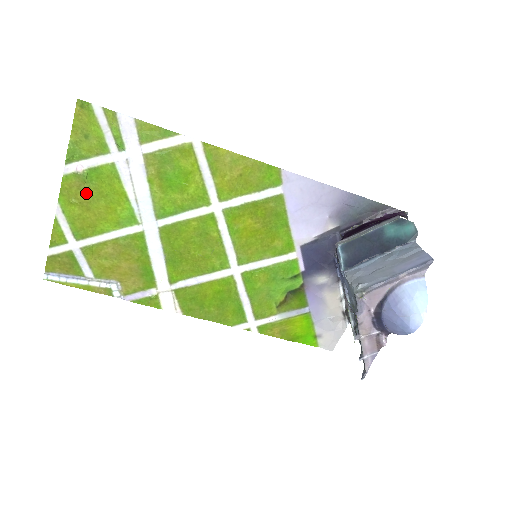
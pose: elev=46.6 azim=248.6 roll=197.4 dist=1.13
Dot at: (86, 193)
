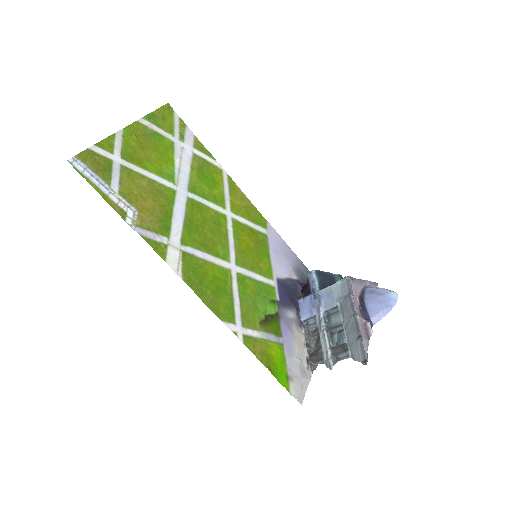
Dot at: (146, 141)
